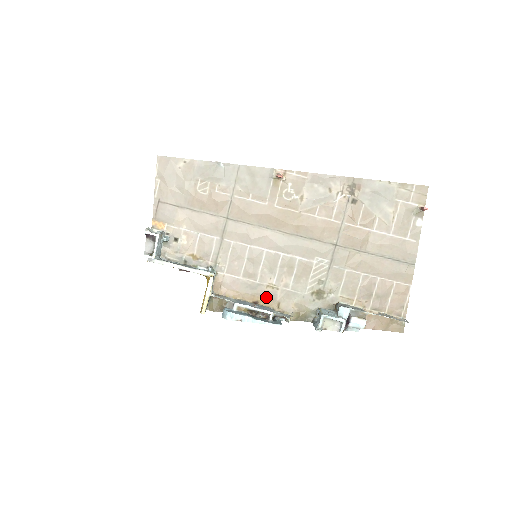
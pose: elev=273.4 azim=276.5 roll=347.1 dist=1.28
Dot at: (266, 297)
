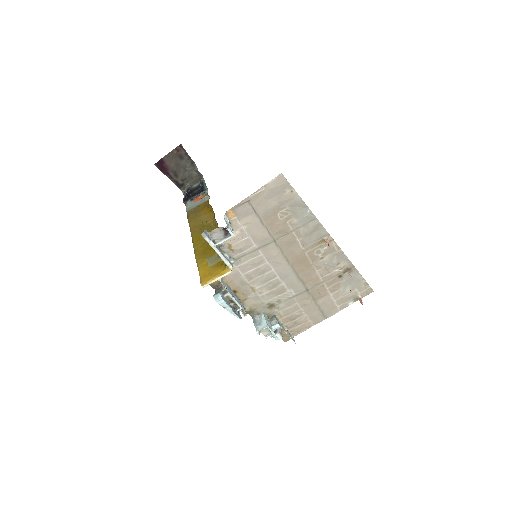
Dot at: (244, 292)
